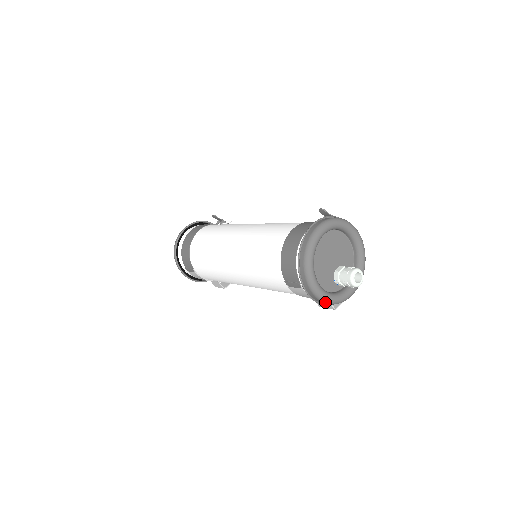
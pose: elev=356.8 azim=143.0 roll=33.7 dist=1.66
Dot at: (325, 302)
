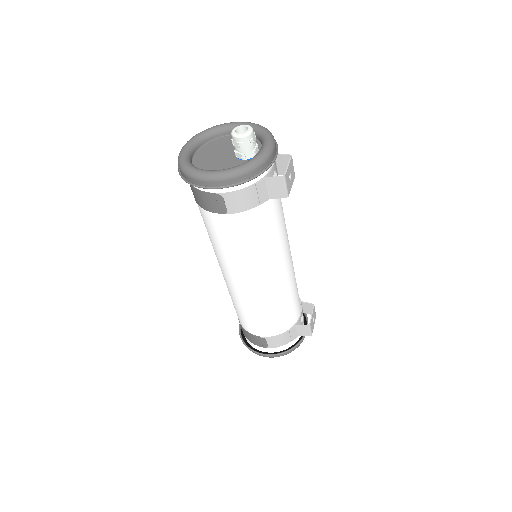
Dot at: (240, 174)
